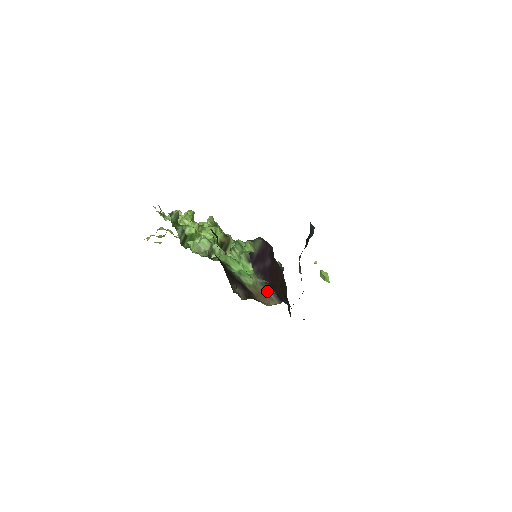
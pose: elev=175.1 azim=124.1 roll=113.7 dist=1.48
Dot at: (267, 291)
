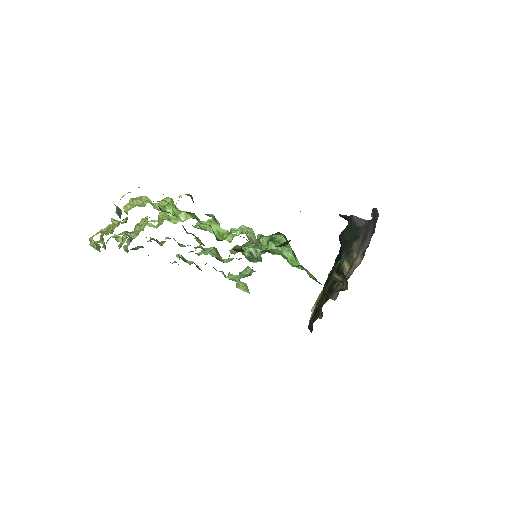
Dot at: occluded
